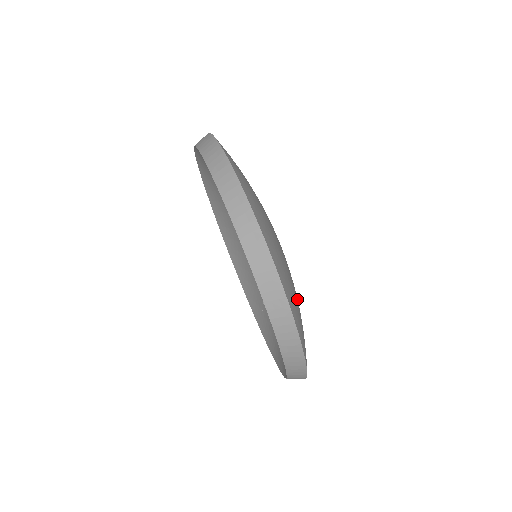
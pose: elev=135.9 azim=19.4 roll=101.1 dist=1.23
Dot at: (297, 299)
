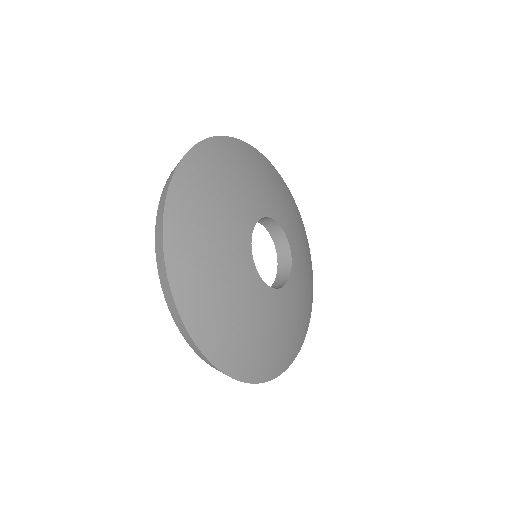
Dot at: (246, 318)
